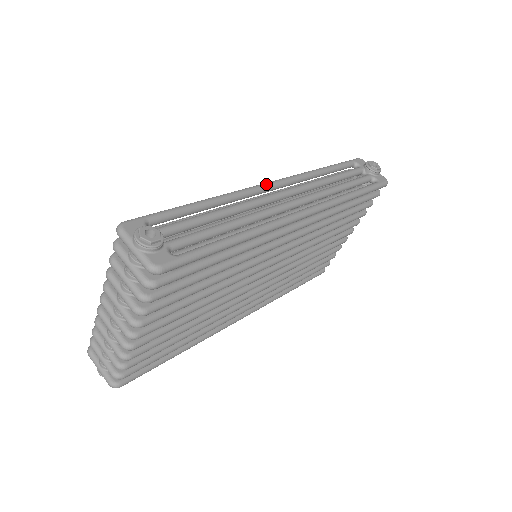
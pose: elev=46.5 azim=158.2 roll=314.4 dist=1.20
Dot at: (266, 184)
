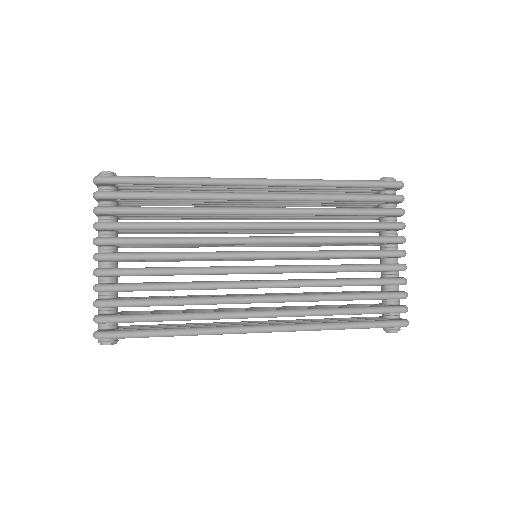
Dot at: occluded
